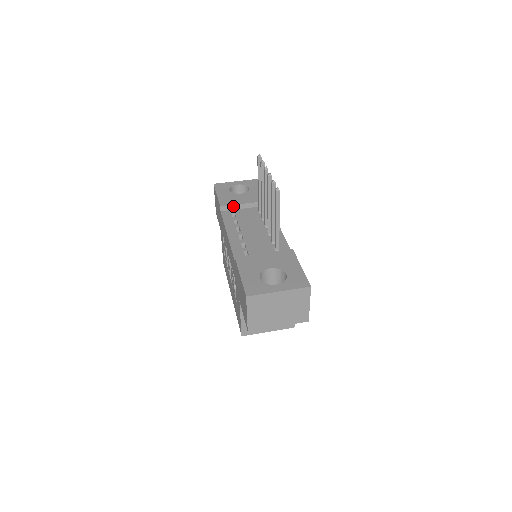
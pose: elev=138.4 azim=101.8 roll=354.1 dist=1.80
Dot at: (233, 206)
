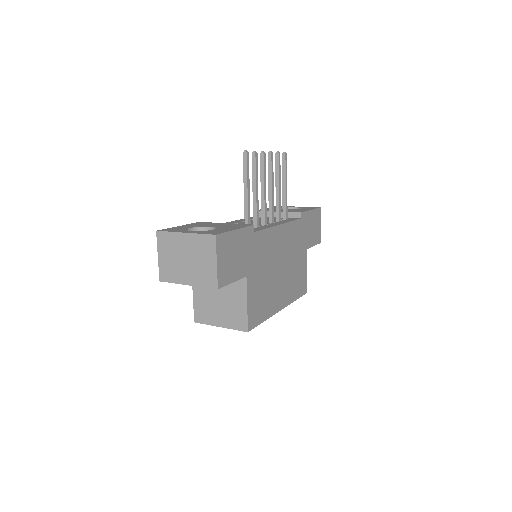
Dot at: occluded
